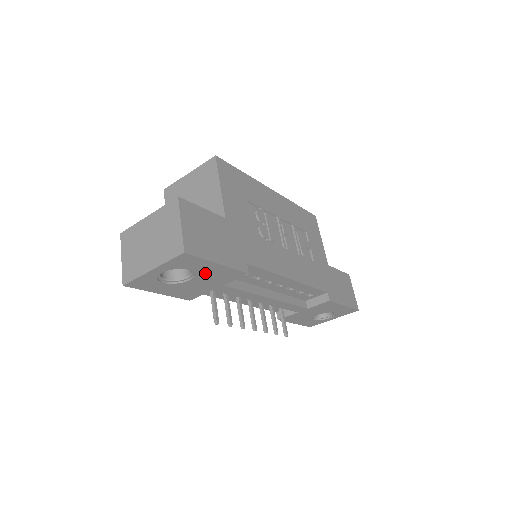
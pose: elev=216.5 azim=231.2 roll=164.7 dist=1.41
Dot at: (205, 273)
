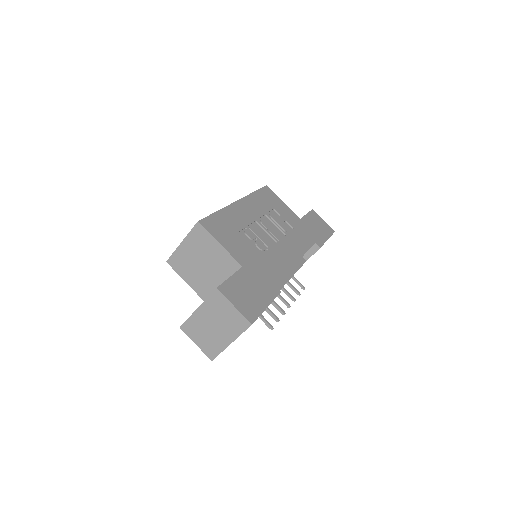
Dot at: occluded
